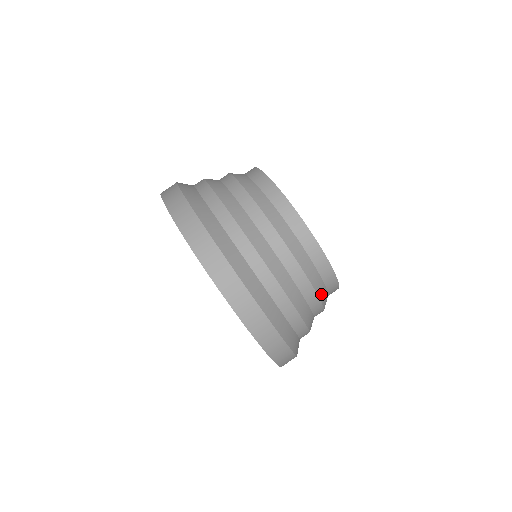
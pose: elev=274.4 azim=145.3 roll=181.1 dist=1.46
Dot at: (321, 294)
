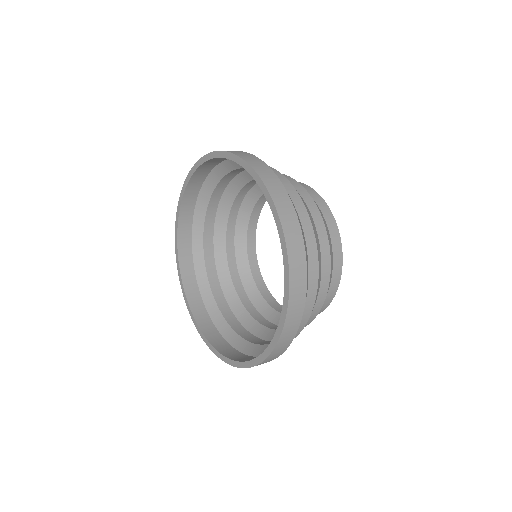
Dot at: occluded
